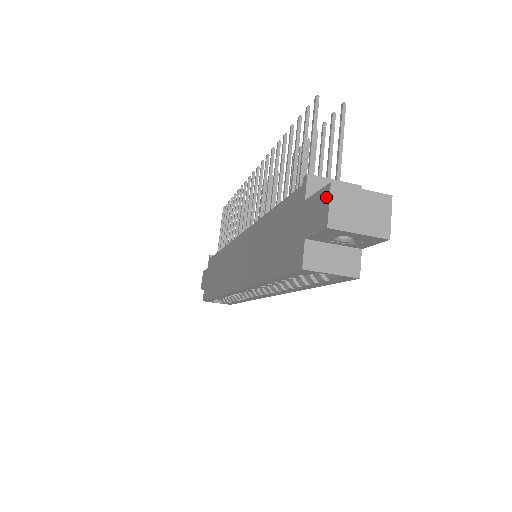
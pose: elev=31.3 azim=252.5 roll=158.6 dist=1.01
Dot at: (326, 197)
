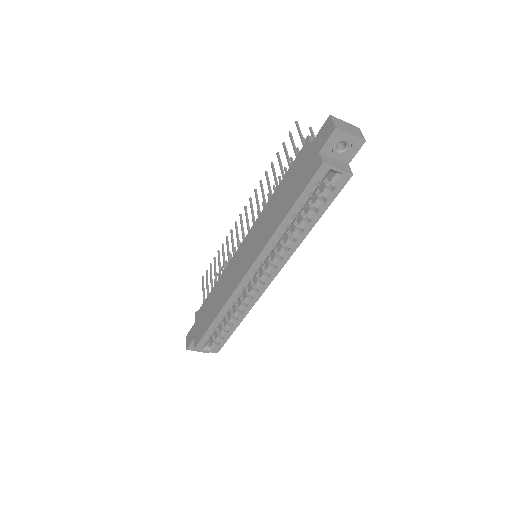
Dot at: (329, 122)
